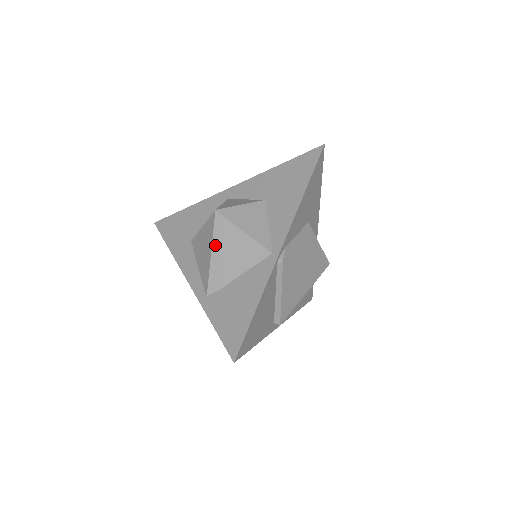
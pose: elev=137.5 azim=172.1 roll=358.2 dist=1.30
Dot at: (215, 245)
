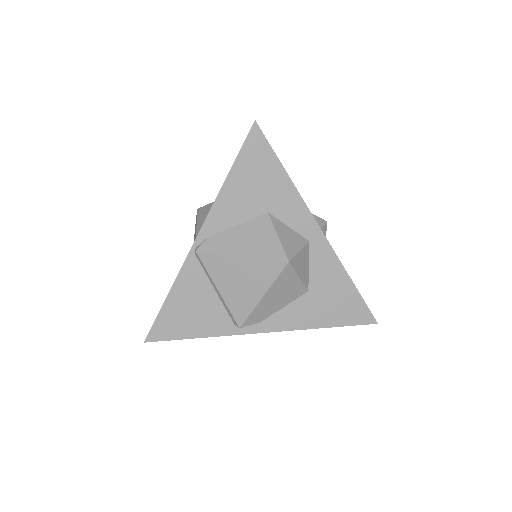
Dot at: occluded
